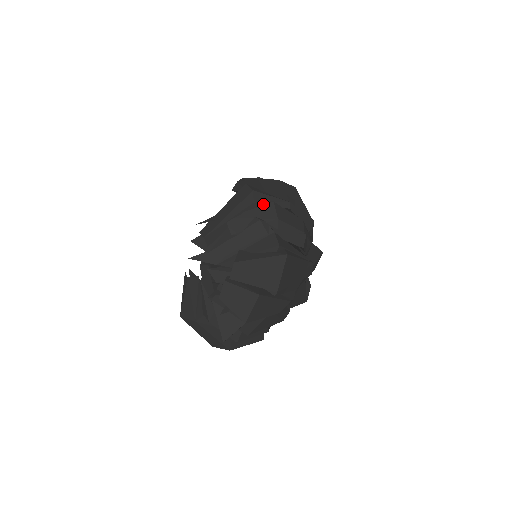
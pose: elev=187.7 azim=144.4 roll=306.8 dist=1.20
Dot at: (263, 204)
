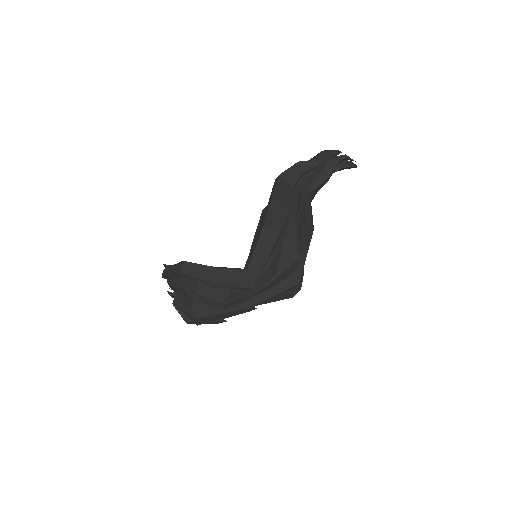
Dot at: (192, 279)
